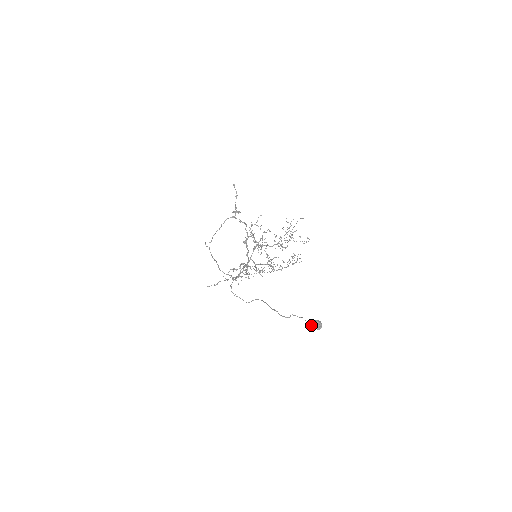
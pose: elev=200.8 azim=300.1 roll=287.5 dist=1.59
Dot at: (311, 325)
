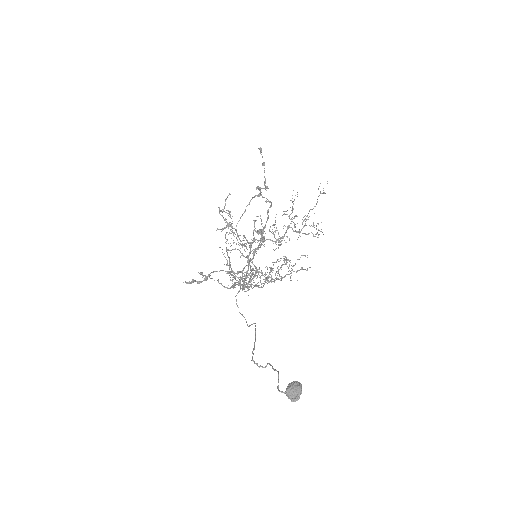
Dot at: (281, 391)
